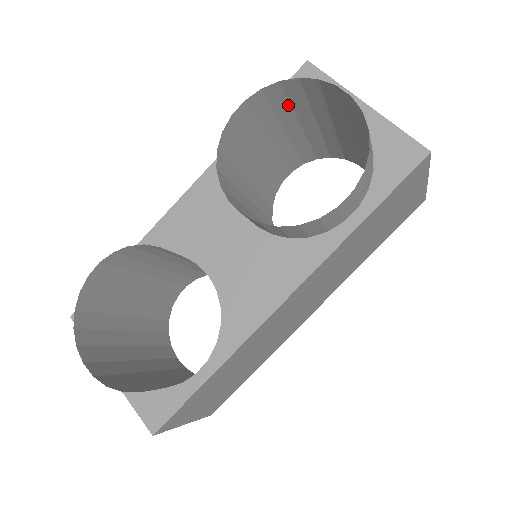
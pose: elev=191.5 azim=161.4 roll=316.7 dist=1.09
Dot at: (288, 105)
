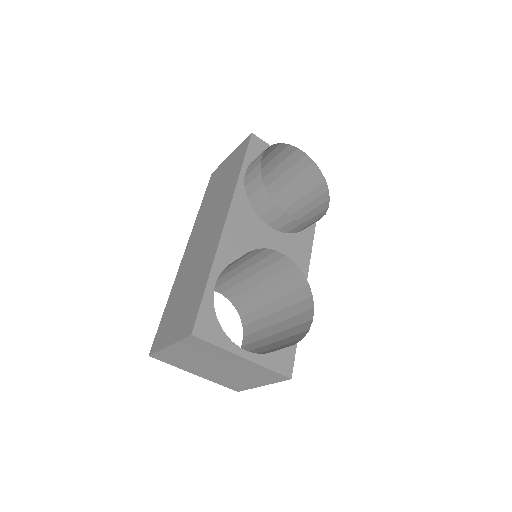
Dot at: occluded
